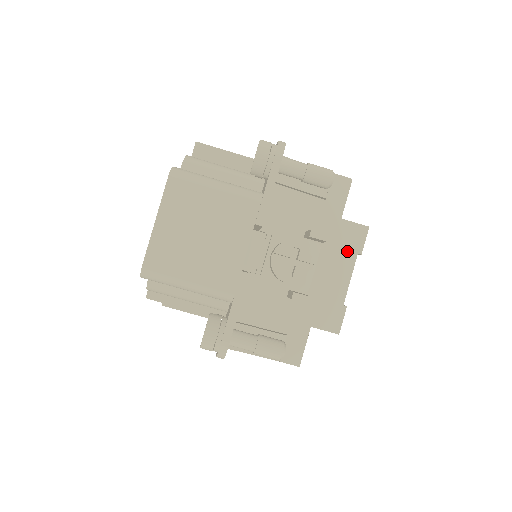
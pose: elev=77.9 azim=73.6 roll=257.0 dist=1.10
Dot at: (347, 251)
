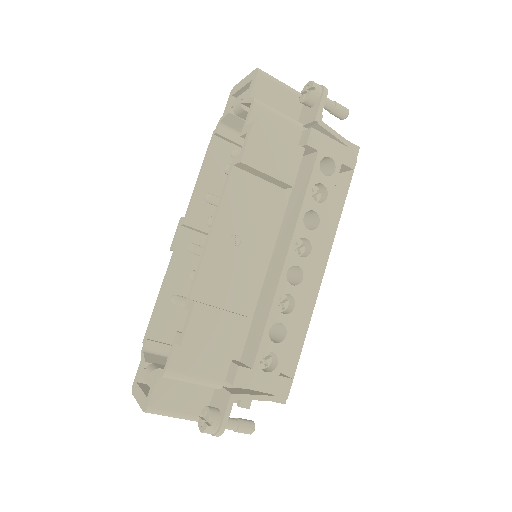
Dot at: occluded
